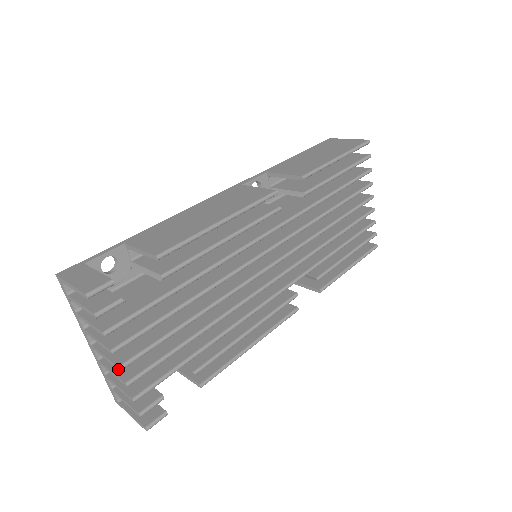
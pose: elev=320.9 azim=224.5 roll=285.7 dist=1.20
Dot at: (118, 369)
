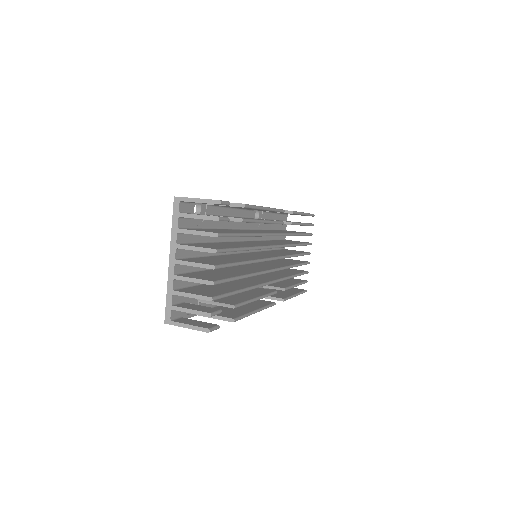
Dot at: (213, 268)
